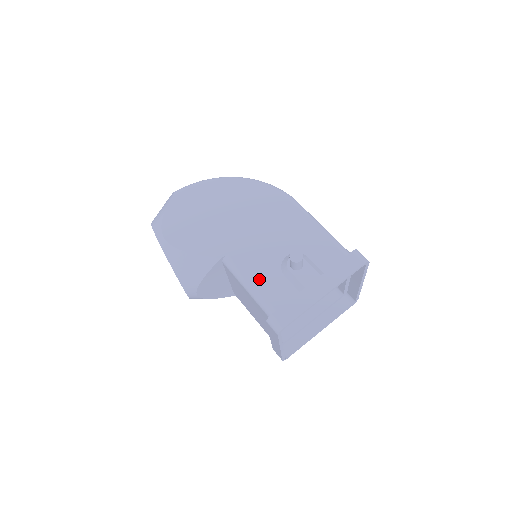
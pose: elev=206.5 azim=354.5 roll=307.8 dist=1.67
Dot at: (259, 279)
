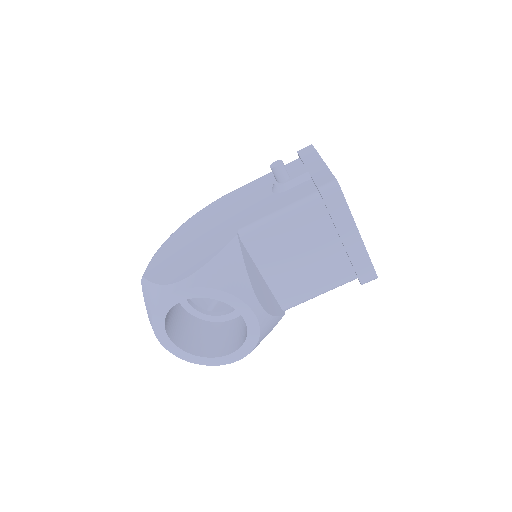
Dot at: (278, 205)
